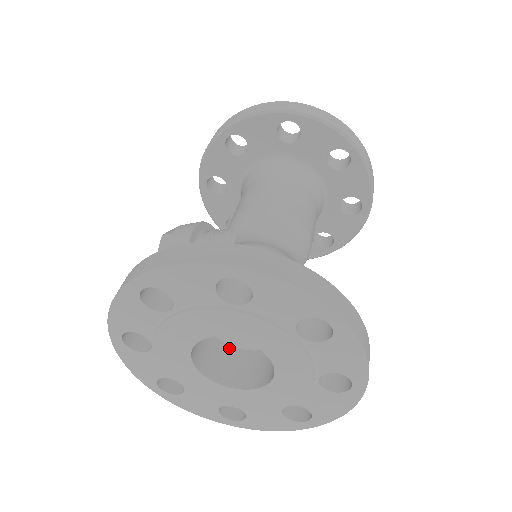
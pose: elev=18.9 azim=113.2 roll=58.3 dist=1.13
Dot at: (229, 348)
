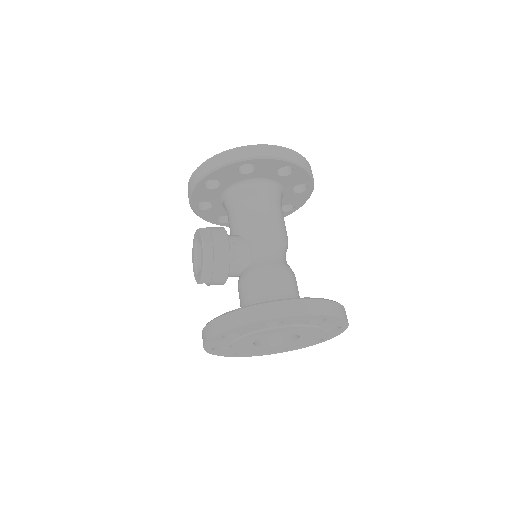
Dot at: occluded
